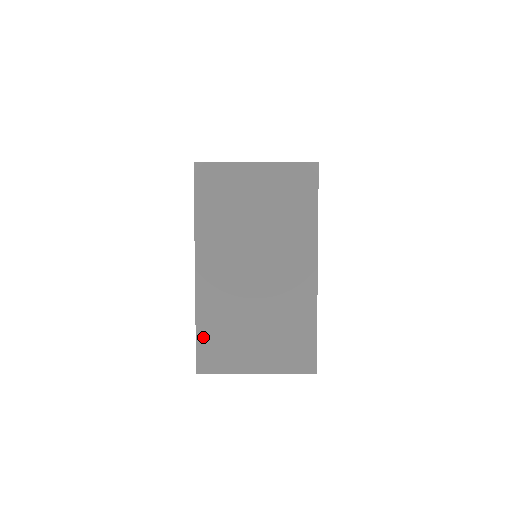
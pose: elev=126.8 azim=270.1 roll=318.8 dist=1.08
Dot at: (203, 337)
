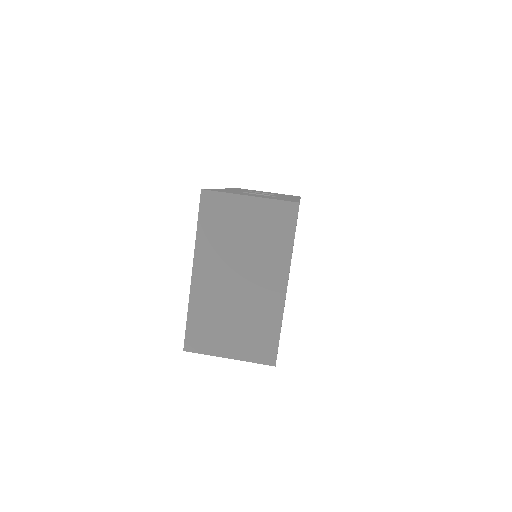
Dot at: (192, 324)
